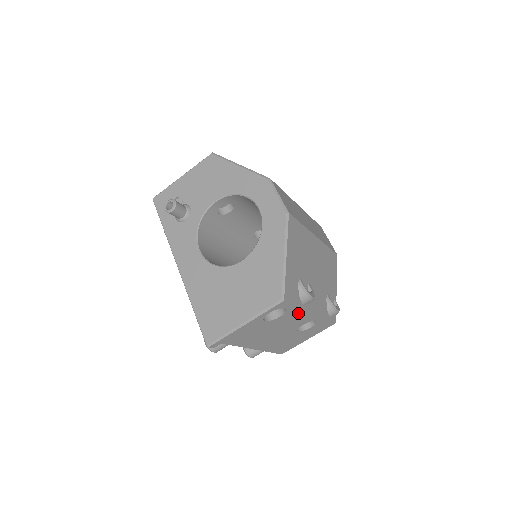
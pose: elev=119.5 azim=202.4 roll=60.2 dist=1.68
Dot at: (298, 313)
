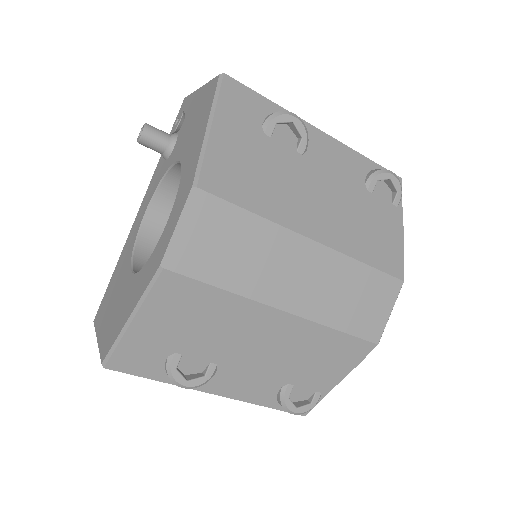
Dot at: occluded
